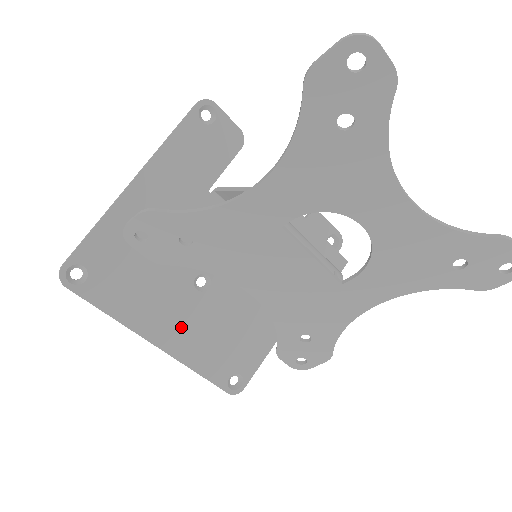
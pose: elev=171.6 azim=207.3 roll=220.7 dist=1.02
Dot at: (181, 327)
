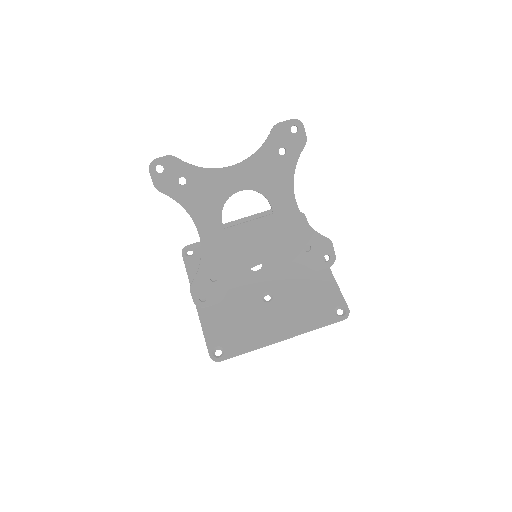
Dot at: (283, 321)
